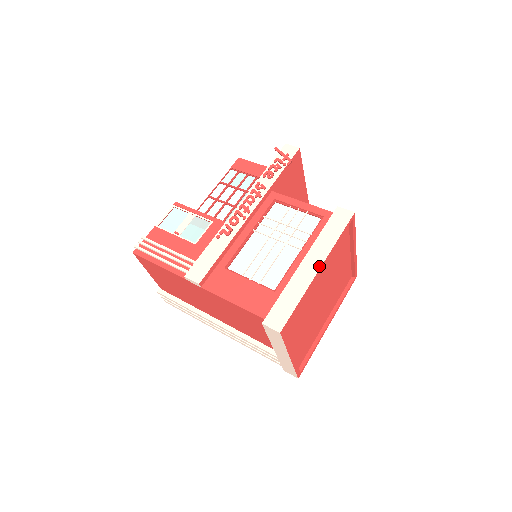
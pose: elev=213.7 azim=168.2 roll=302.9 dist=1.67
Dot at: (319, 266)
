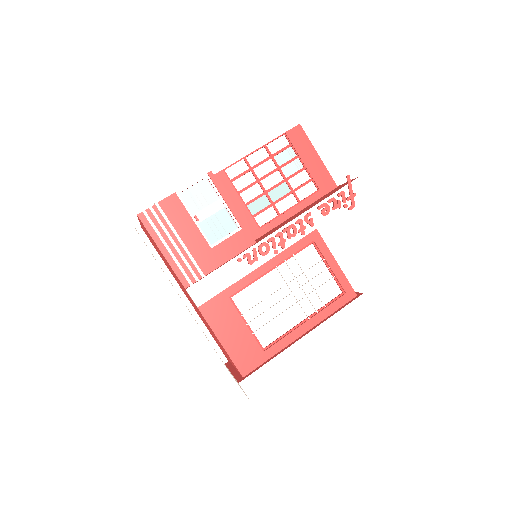
Dot at: (315, 351)
